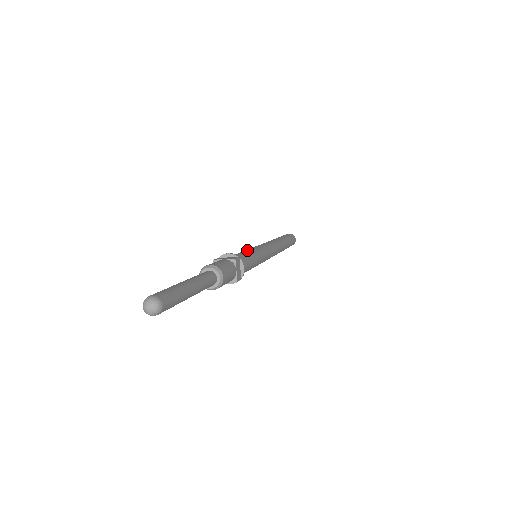
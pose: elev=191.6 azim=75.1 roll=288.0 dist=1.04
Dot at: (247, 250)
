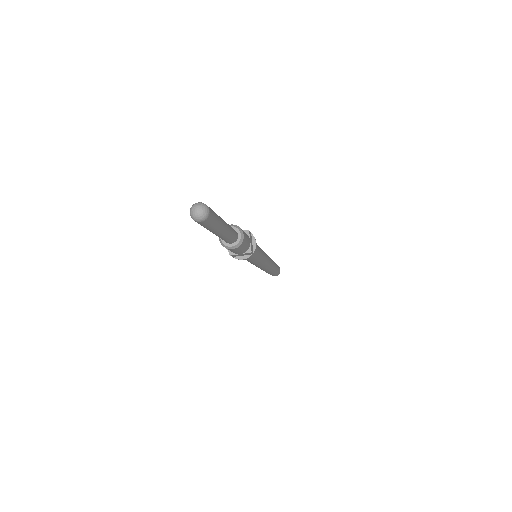
Dot at: occluded
